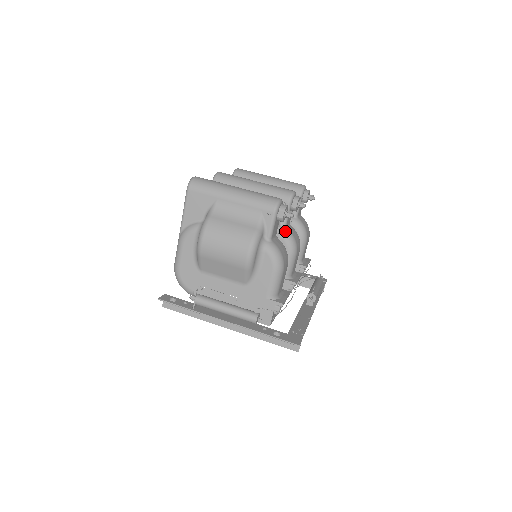
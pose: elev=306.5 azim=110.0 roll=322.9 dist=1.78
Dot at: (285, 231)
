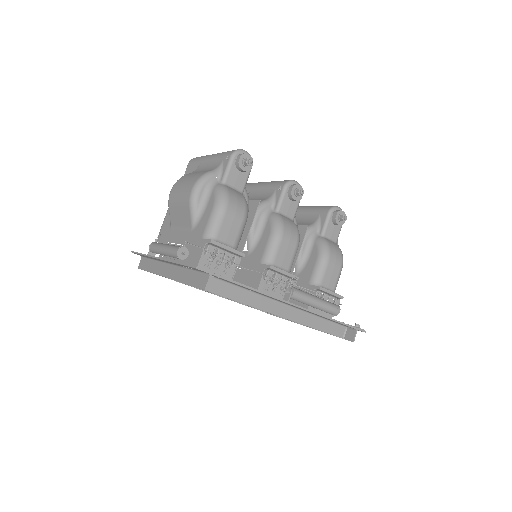
Dot at: (274, 214)
